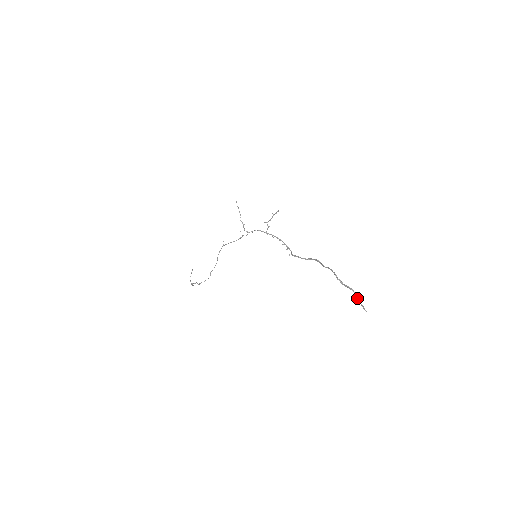
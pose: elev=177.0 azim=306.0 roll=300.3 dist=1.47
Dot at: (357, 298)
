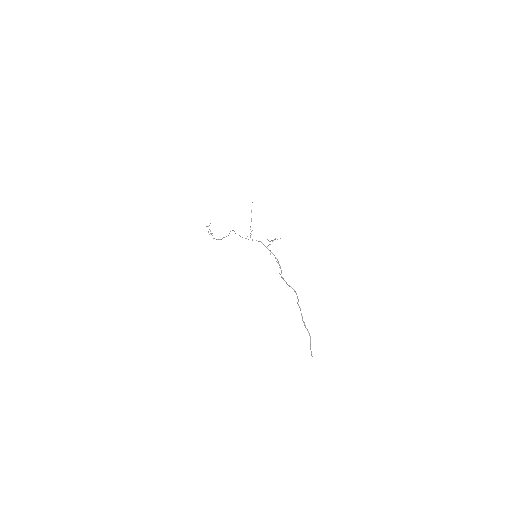
Dot at: (310, 344)
